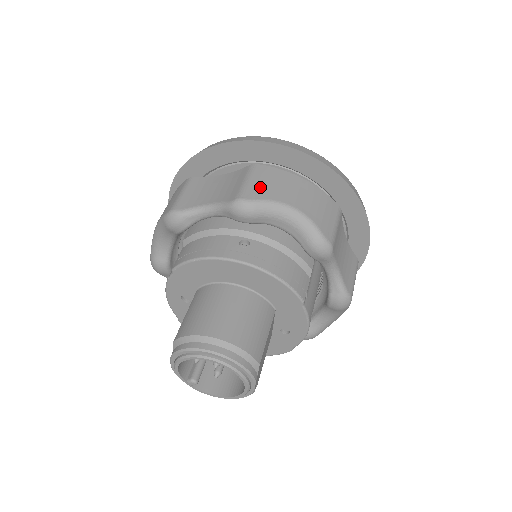
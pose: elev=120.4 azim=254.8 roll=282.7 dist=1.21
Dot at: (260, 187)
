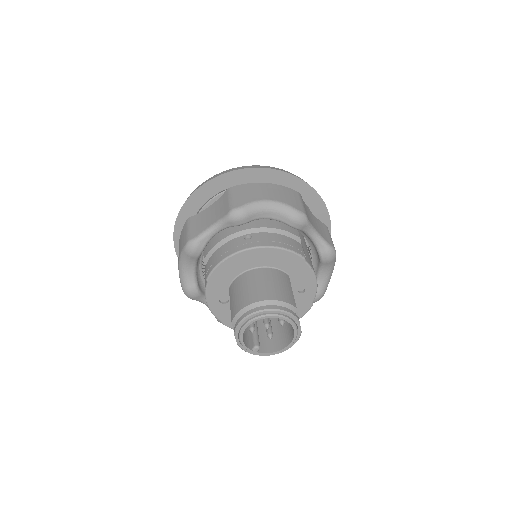
Dot at: (241, 198)
